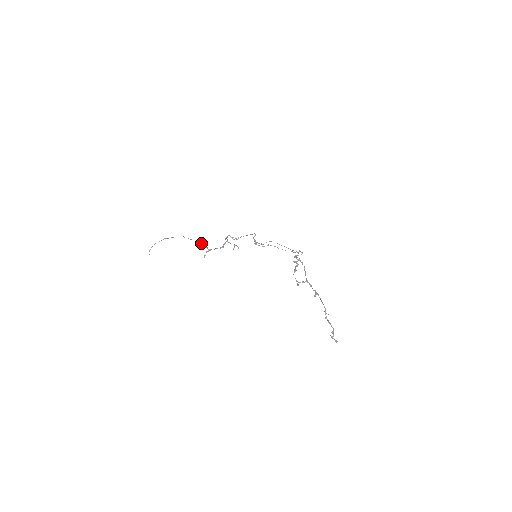
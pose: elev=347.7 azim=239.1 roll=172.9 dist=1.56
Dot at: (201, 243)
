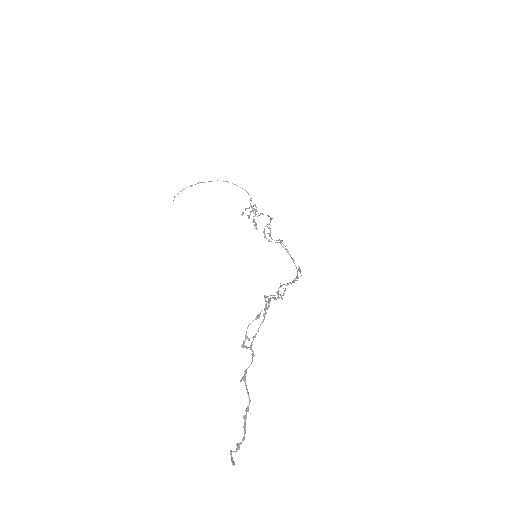
Dot at: (248, 193)
